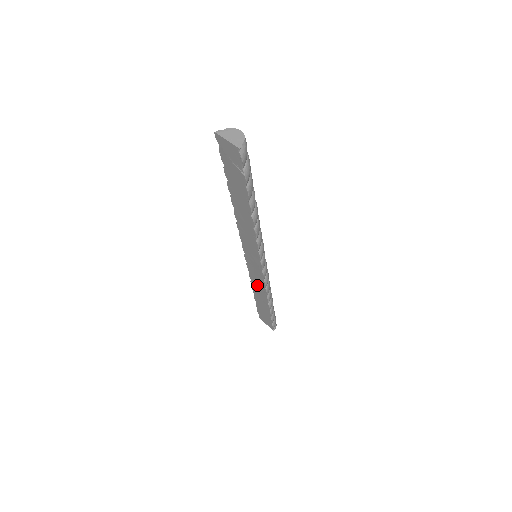
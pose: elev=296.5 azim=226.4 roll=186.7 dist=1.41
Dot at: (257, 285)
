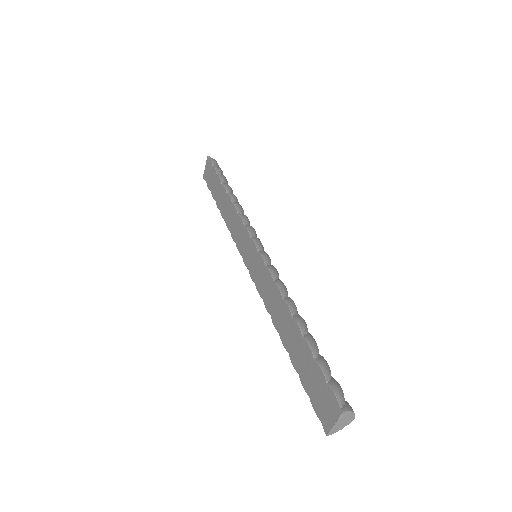
Dot at: (273, 304)
